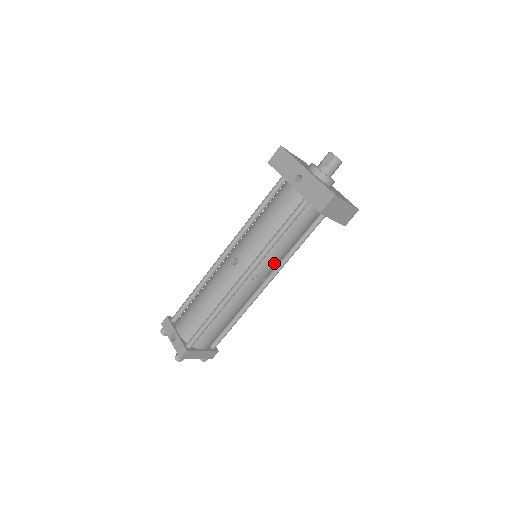
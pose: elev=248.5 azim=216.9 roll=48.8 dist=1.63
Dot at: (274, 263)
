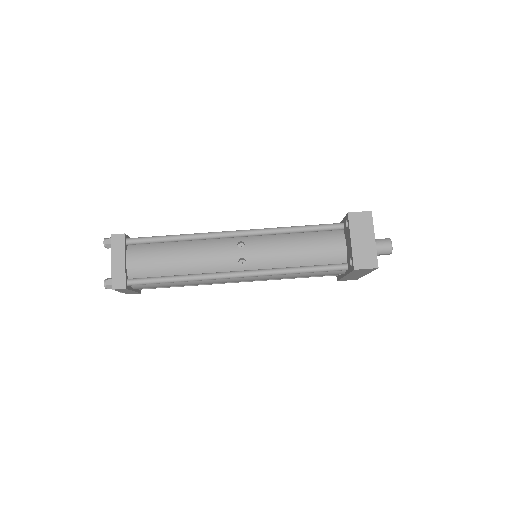
Dot at: (267, 252)
